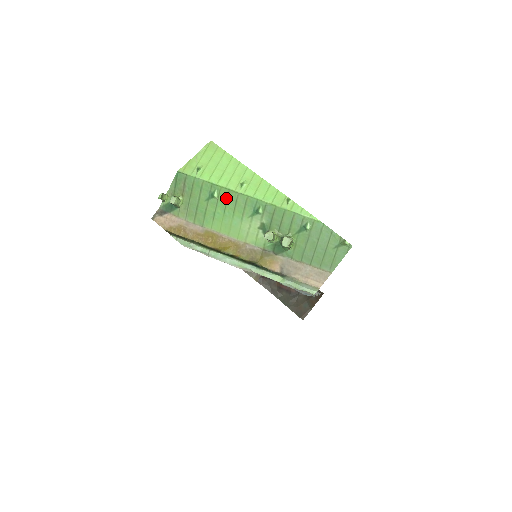
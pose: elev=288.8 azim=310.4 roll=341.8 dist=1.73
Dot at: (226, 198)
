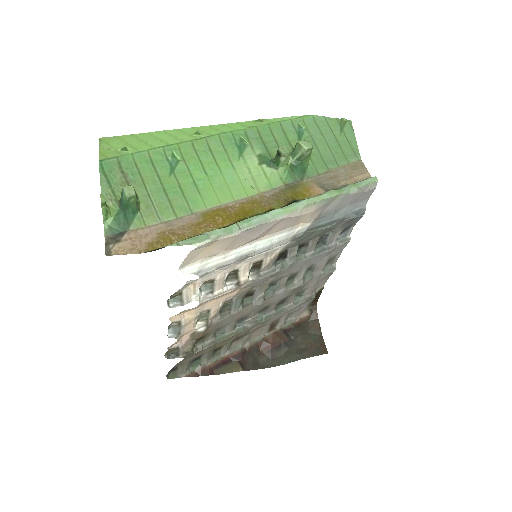
Dot at: (194, 153)
